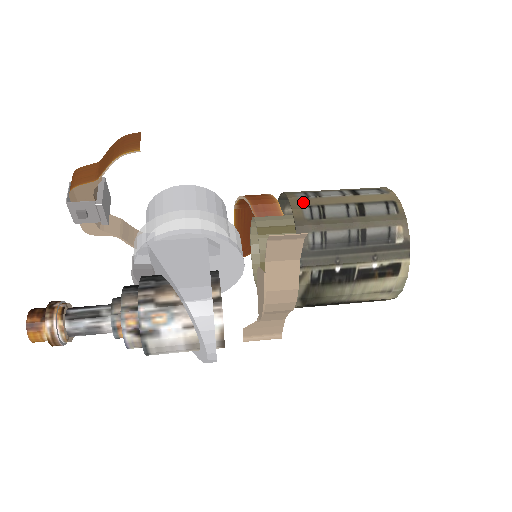
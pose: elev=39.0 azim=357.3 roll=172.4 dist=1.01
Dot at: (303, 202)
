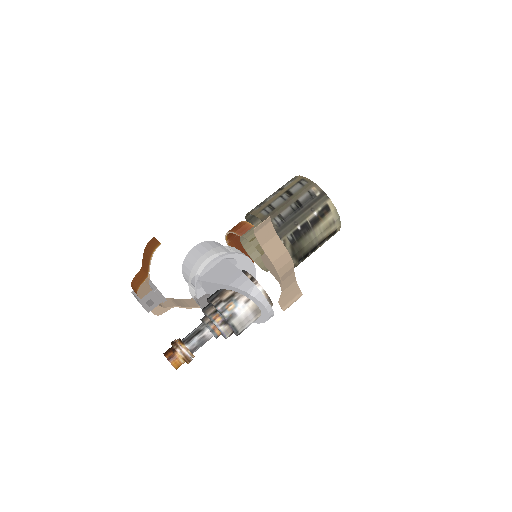
Dot at: (259, 210)
